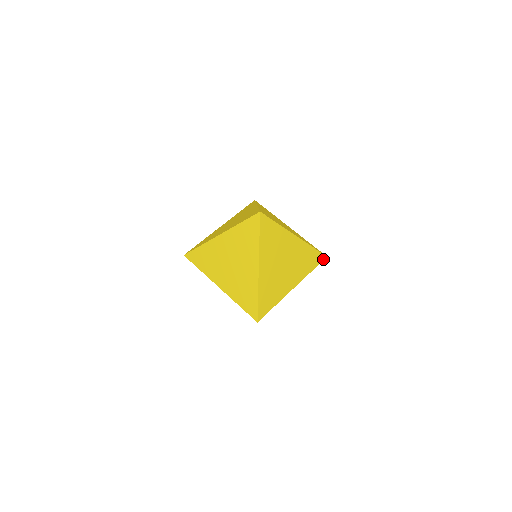
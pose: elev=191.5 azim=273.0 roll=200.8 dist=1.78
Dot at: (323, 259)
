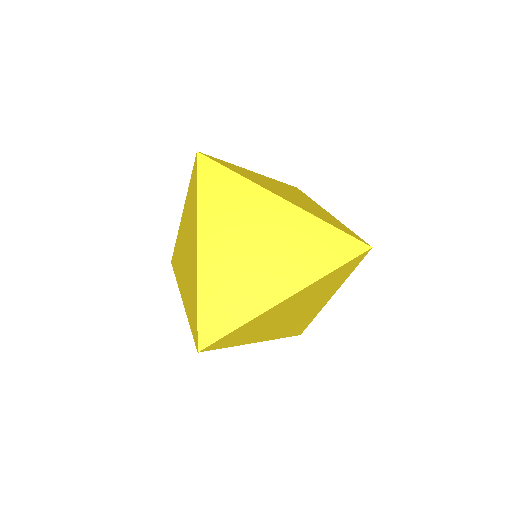
Dot at: (362, 251)
